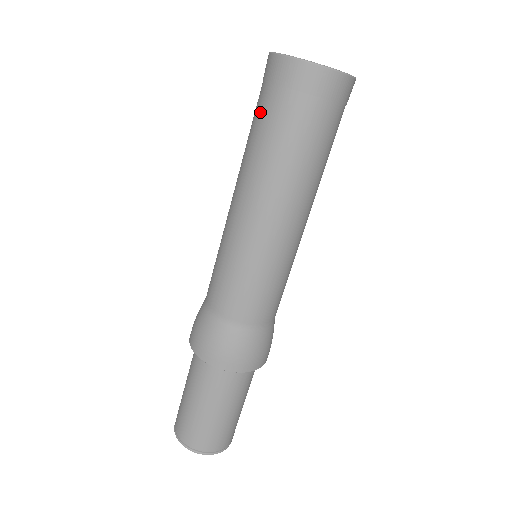
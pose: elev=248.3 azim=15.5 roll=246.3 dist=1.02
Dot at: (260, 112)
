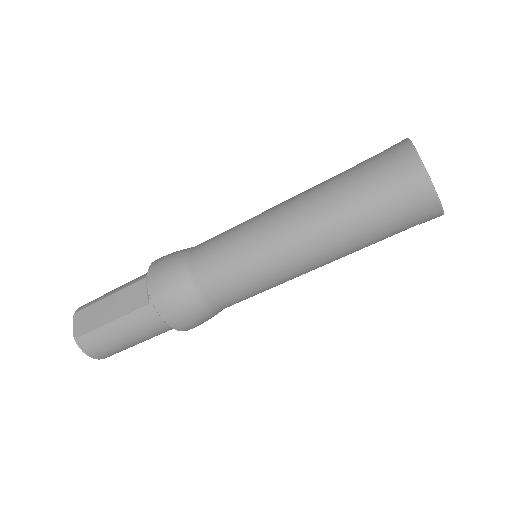
Dot at: (381, 214)
